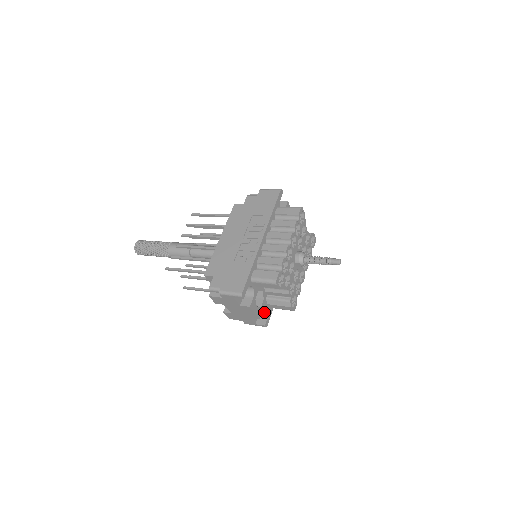
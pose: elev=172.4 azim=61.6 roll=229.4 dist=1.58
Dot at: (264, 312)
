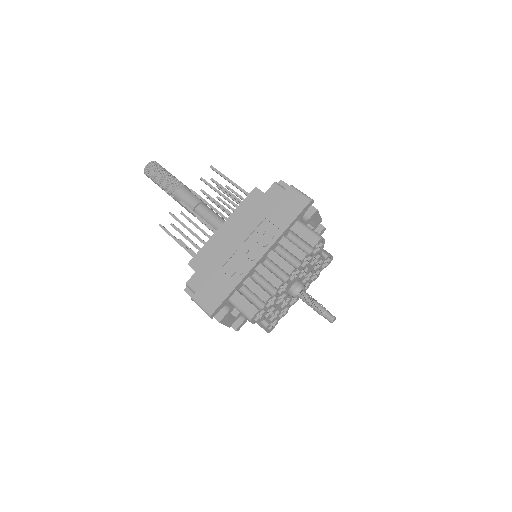
Dot at: (241, 316)
